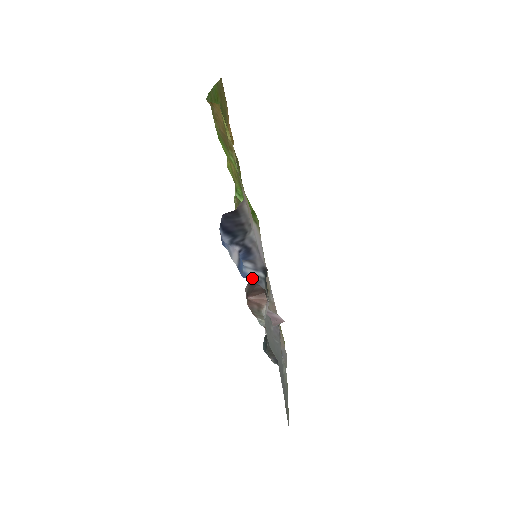
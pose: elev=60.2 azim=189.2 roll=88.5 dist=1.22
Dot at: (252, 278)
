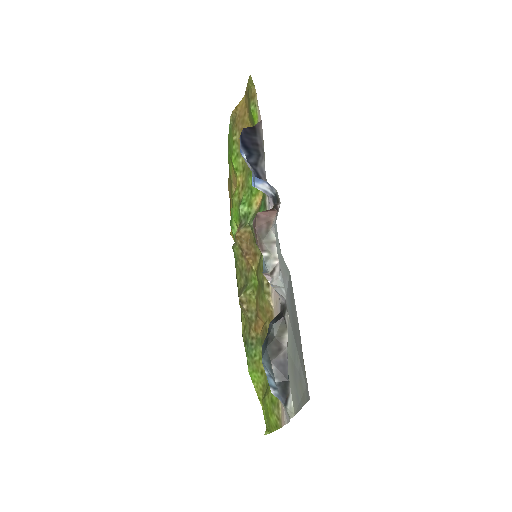
Dot at: (264, 182)
